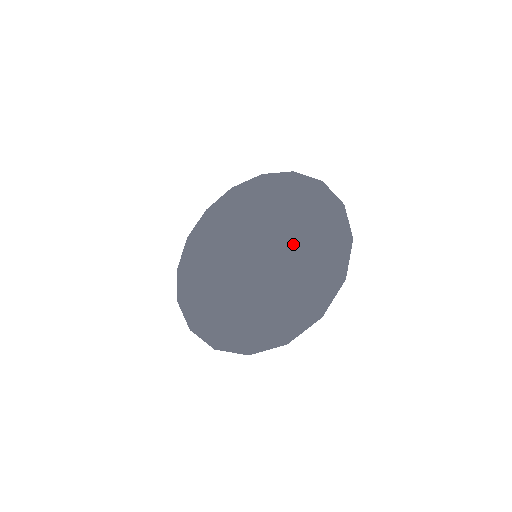
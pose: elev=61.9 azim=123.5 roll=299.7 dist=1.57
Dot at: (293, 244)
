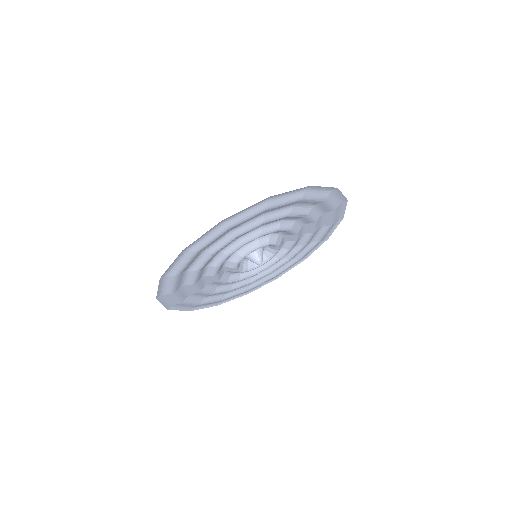
Dot at: (291, 232)
